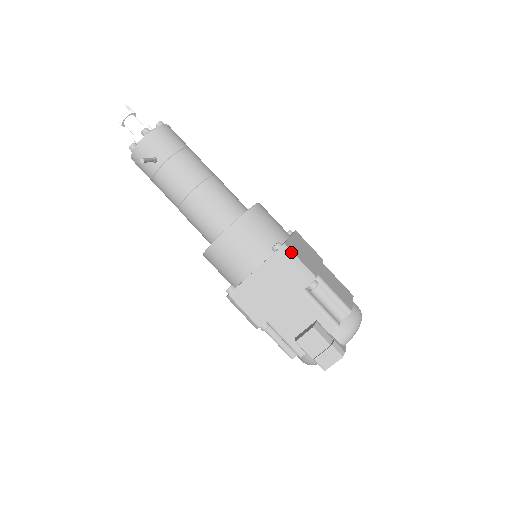
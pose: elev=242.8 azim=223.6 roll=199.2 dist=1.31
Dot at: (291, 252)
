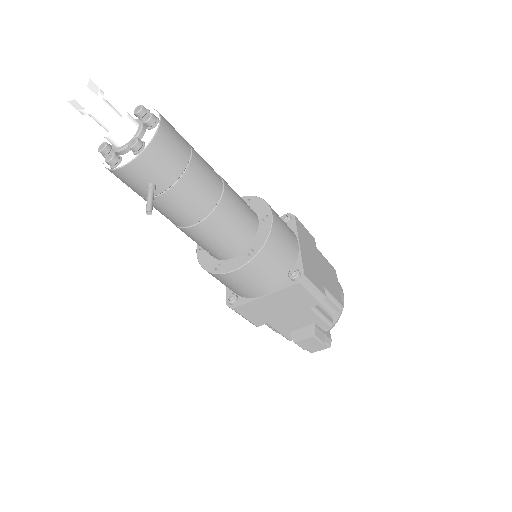
Dot at: (309, 281)
